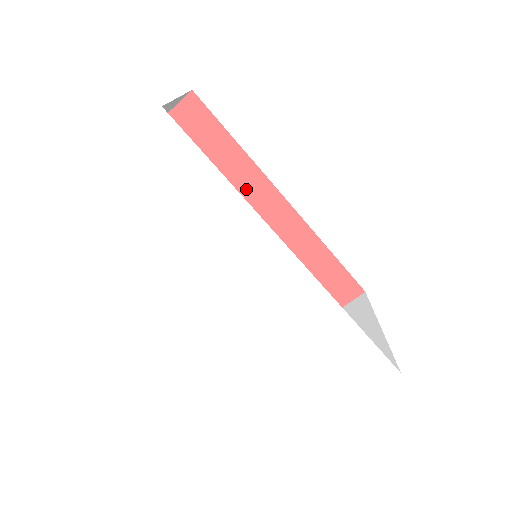
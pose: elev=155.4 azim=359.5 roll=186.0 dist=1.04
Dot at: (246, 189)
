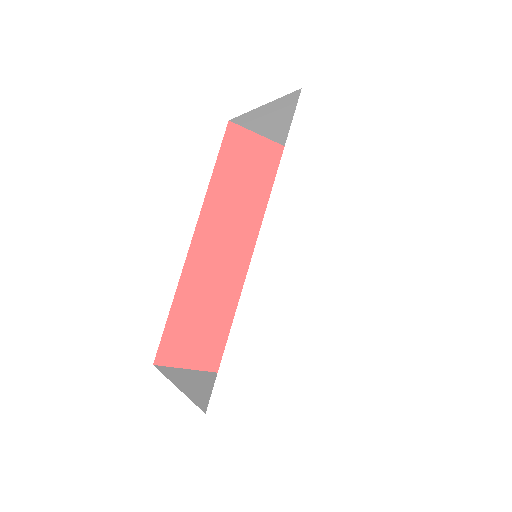
Dot at: (248, 223)
